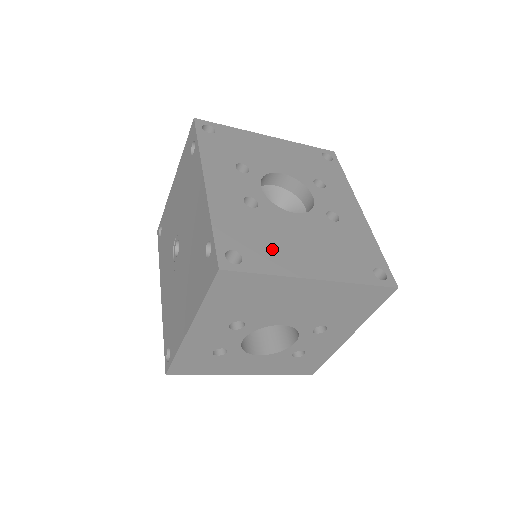
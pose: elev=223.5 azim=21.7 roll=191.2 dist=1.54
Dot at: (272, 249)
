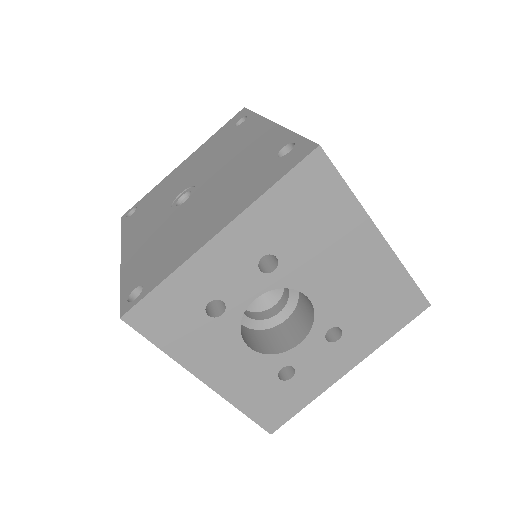
Dot at: occluded
